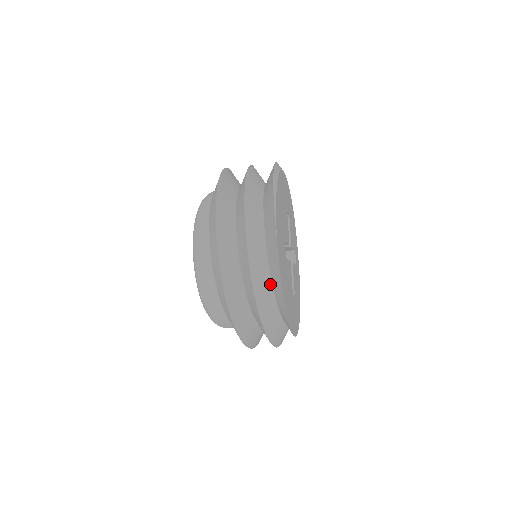
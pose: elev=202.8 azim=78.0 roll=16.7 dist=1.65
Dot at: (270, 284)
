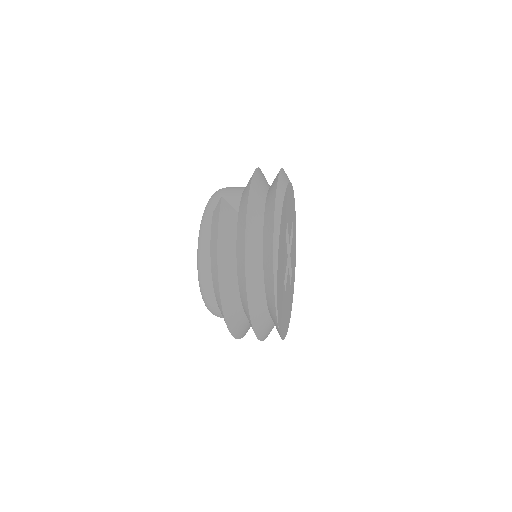
Dot at: (272, 323)
